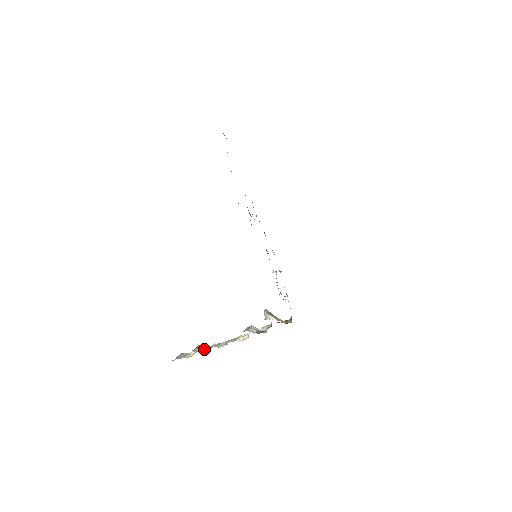
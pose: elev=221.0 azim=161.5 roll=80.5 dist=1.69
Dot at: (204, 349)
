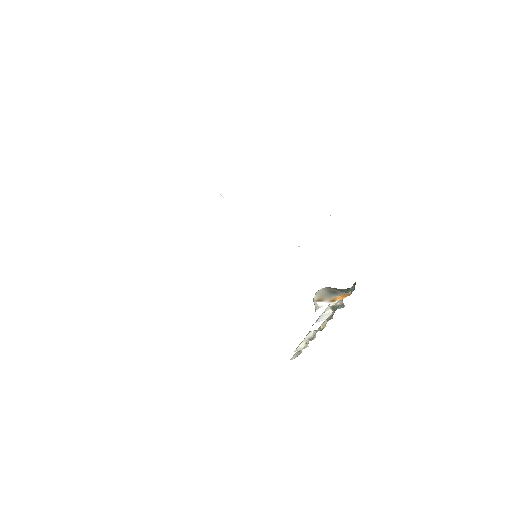
Dot at: (306, 343)
